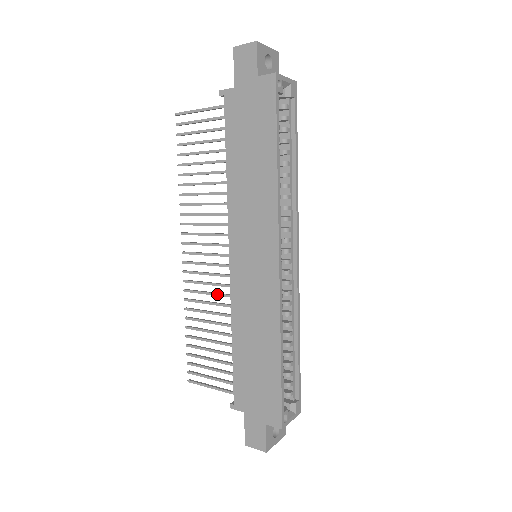
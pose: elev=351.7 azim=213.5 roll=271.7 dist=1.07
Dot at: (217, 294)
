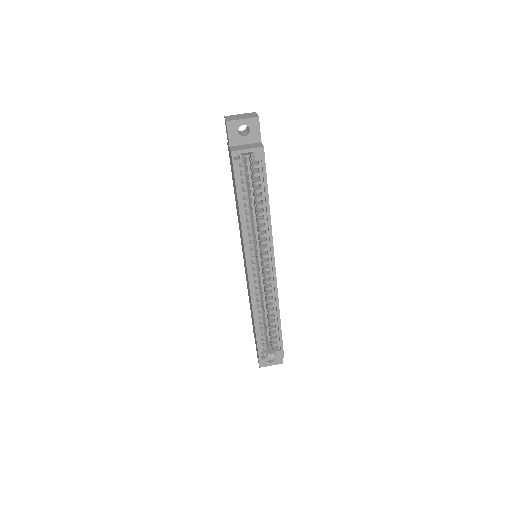
Dot at: occluded
